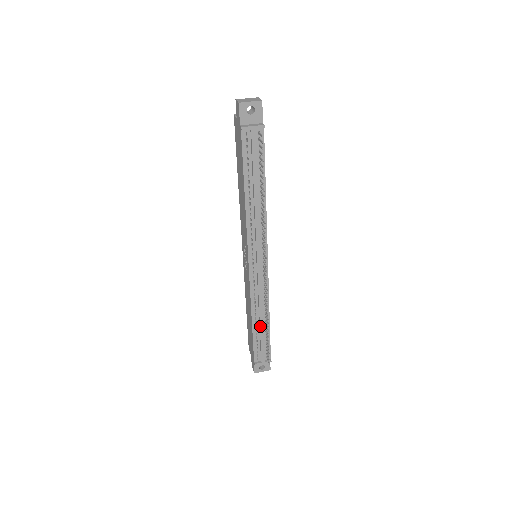
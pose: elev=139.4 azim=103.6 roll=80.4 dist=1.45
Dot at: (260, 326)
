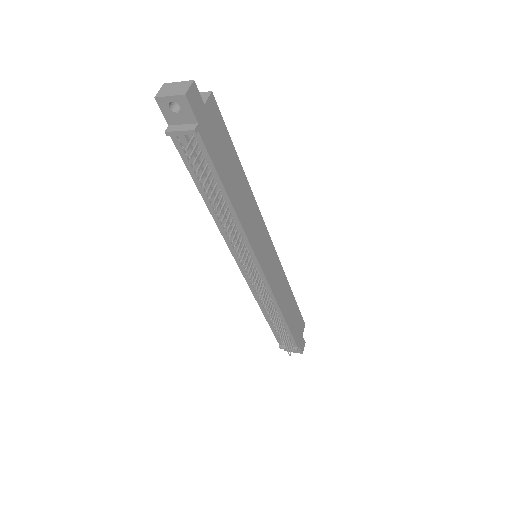
Dot at: occluded
